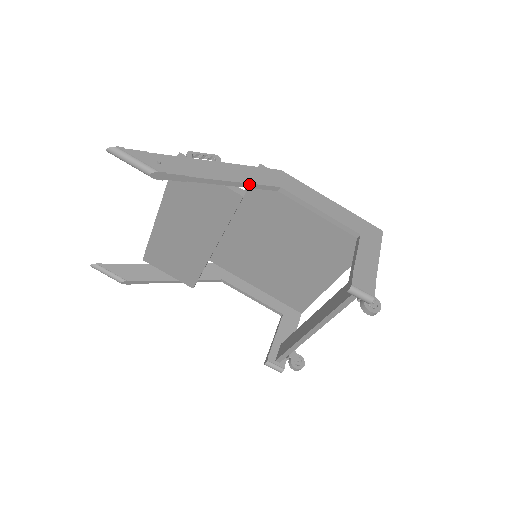
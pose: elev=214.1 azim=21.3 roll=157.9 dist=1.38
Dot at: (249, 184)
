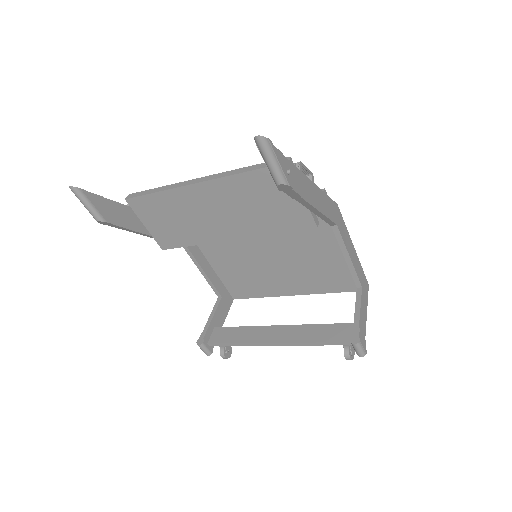
Dot at: (324, 216)
